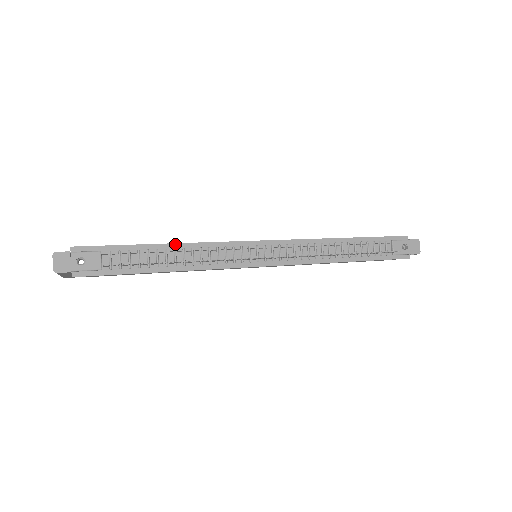
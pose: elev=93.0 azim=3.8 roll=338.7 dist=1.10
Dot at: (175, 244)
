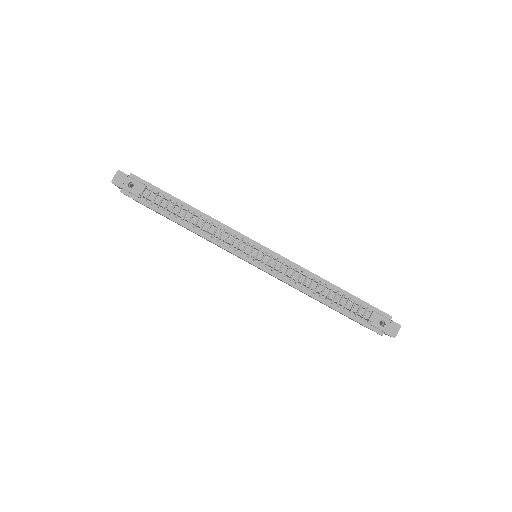
Dot at: (197, 209)
